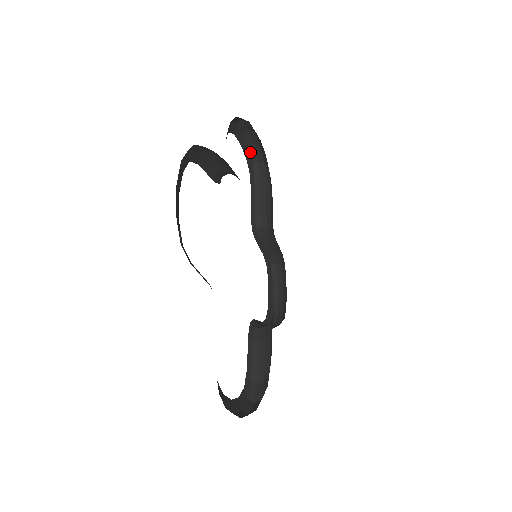
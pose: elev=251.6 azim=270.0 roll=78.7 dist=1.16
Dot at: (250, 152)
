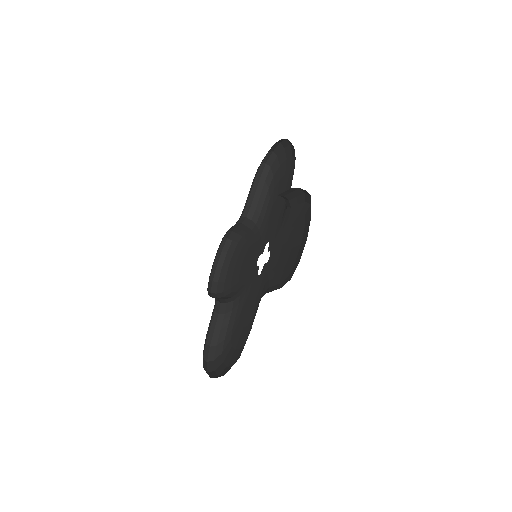
Dot at: occluded
